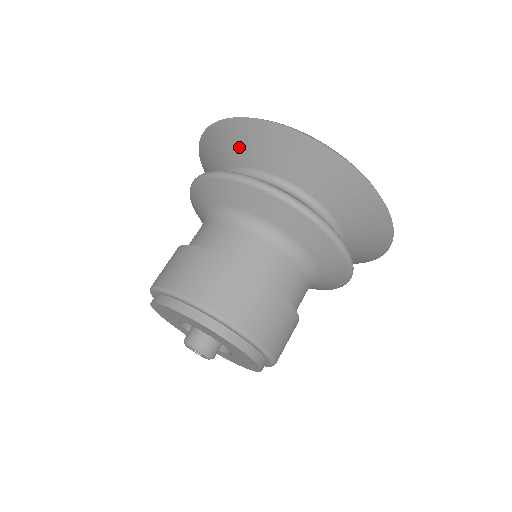
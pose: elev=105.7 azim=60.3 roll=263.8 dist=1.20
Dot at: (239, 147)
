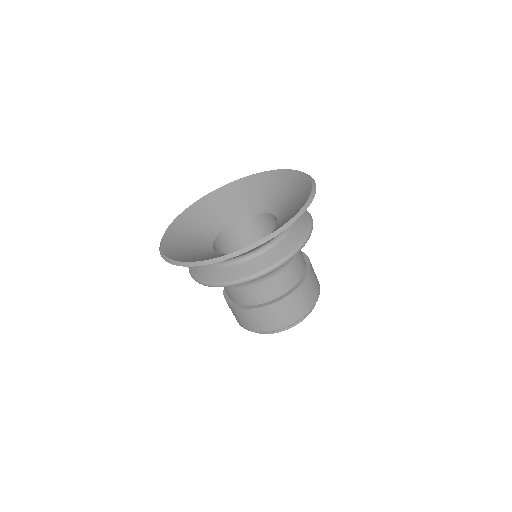
Dot at: occluded
